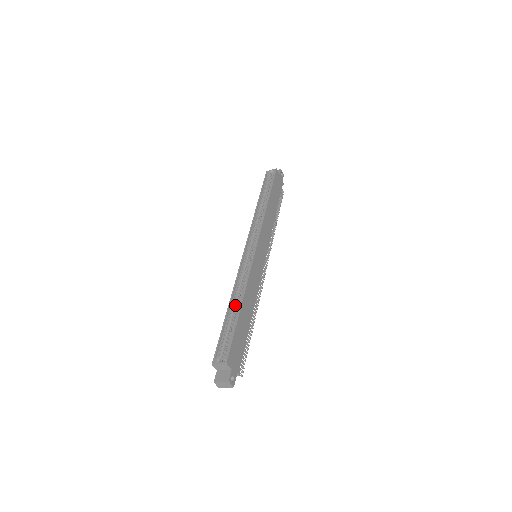
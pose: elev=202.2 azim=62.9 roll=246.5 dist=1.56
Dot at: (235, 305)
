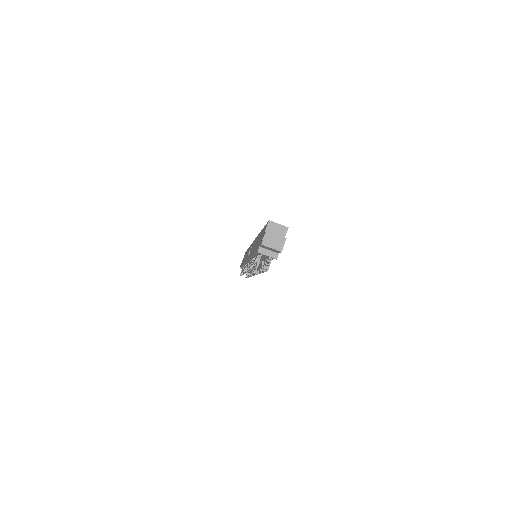
Dot at: occluded
